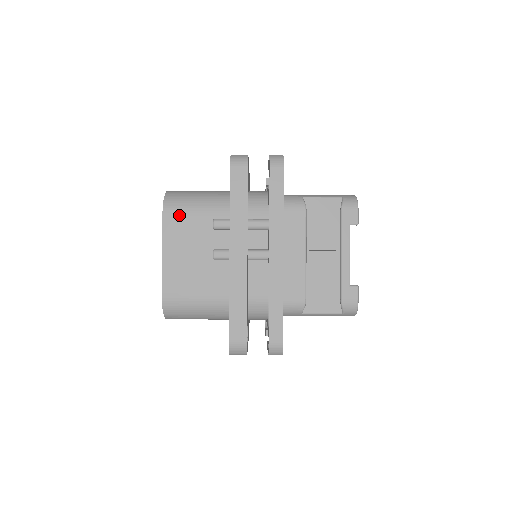
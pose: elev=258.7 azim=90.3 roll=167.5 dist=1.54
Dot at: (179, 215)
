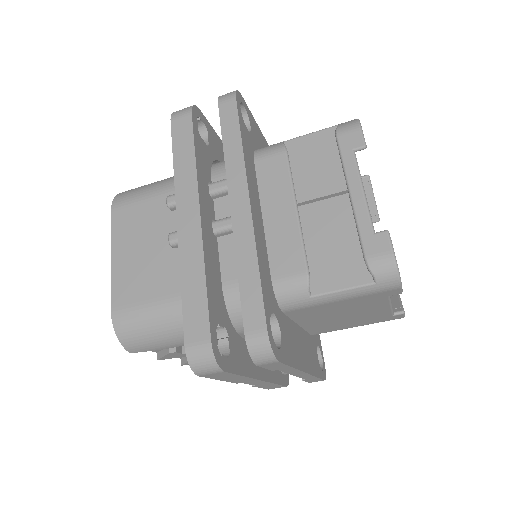
Dot at: (129, 206)
